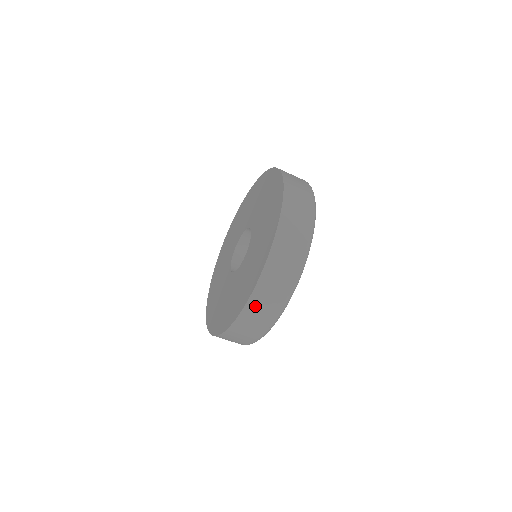
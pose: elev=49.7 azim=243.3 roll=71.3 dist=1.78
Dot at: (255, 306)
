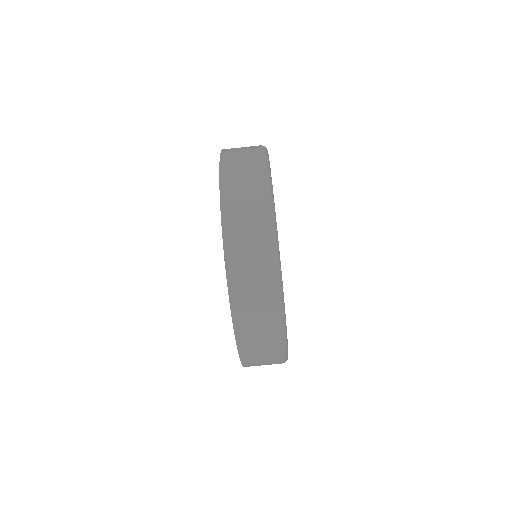
Dot at: (243, 307)
